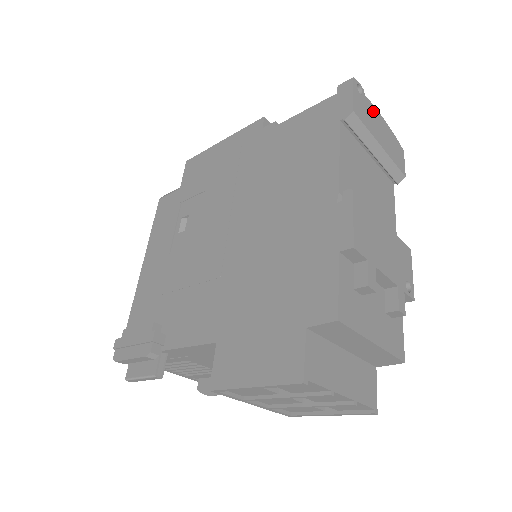
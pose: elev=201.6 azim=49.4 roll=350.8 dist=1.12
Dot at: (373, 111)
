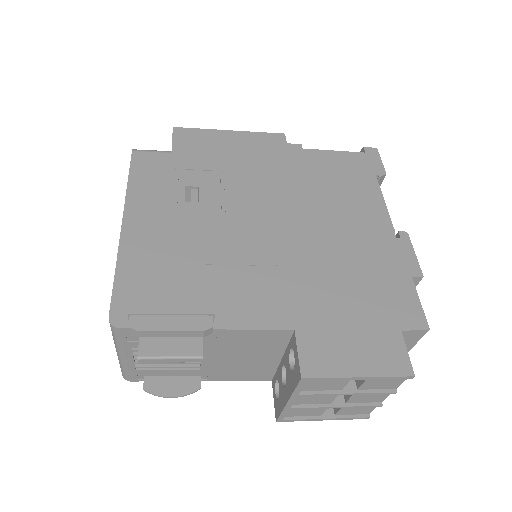
Dot at: occluded
